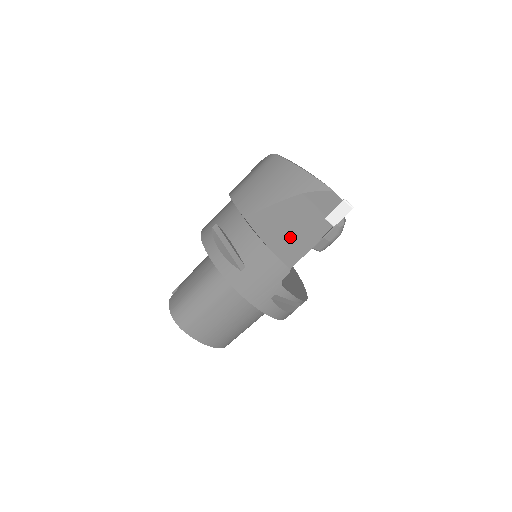
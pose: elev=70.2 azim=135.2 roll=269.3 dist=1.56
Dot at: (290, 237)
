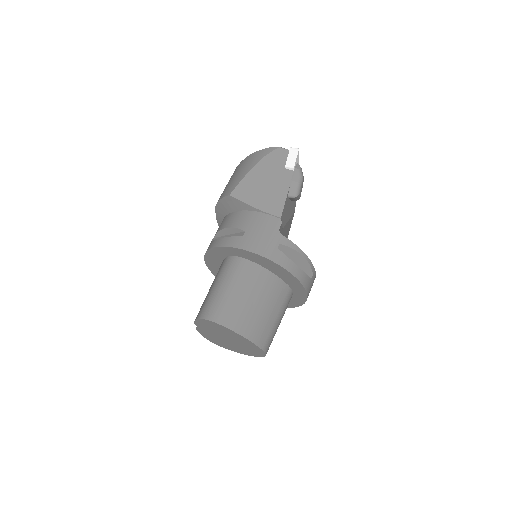
Dot at: (268, 193)
